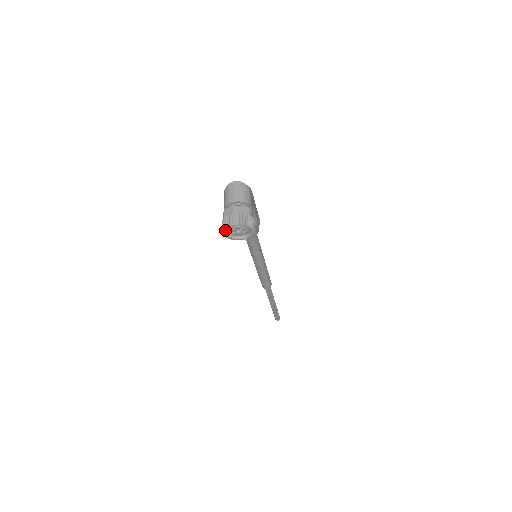
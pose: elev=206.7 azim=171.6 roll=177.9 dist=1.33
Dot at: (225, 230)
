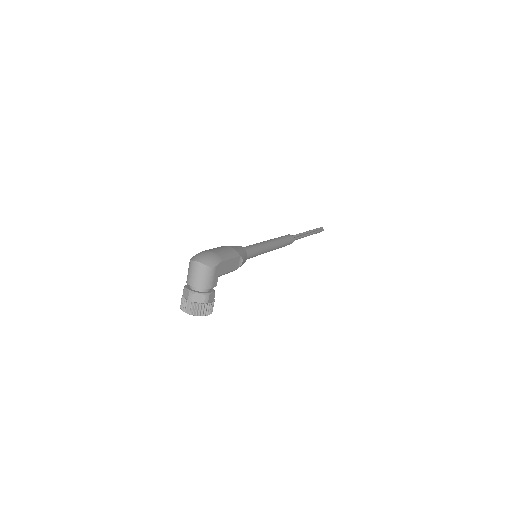
Dot at: (182, 308)
